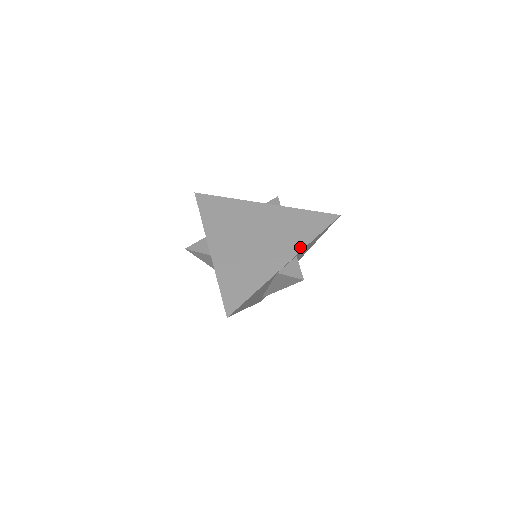
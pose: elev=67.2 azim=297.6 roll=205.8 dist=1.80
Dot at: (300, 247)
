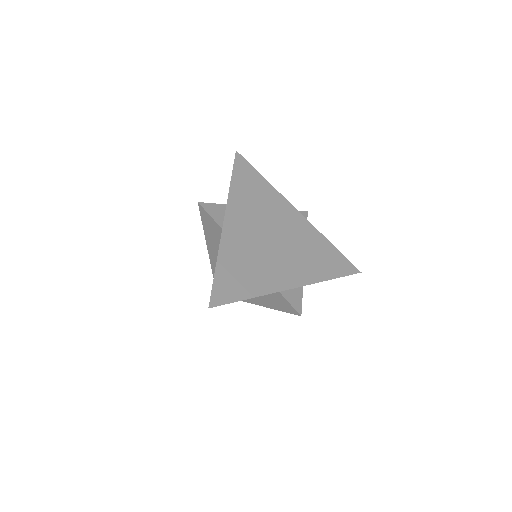
Dot at: (313, 279)
